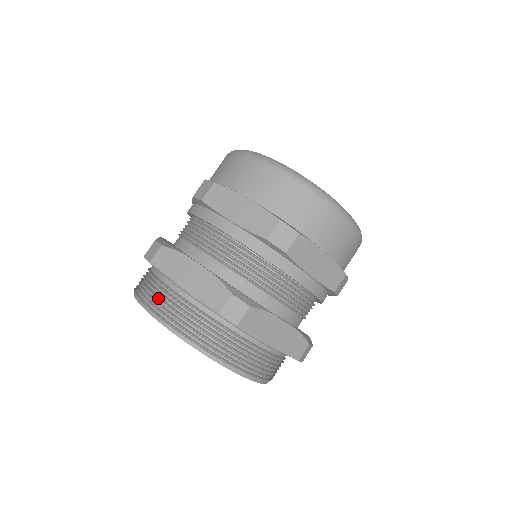
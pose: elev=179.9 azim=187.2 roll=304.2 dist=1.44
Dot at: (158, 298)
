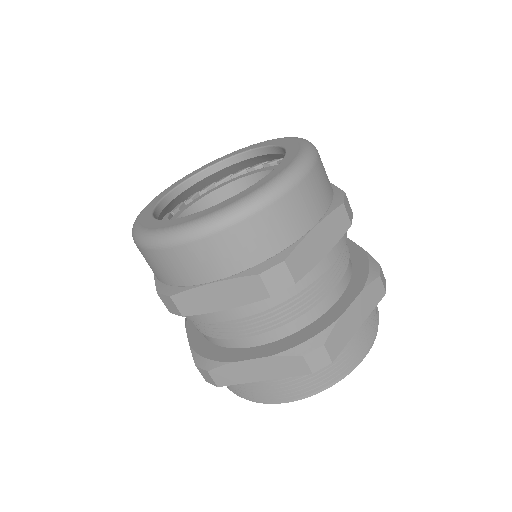
Dot at: (254, 393)
